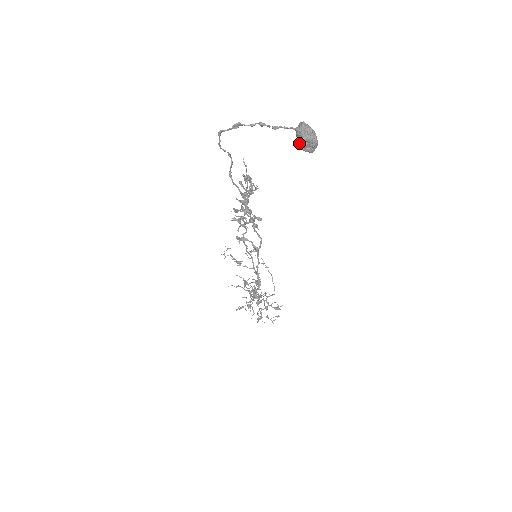
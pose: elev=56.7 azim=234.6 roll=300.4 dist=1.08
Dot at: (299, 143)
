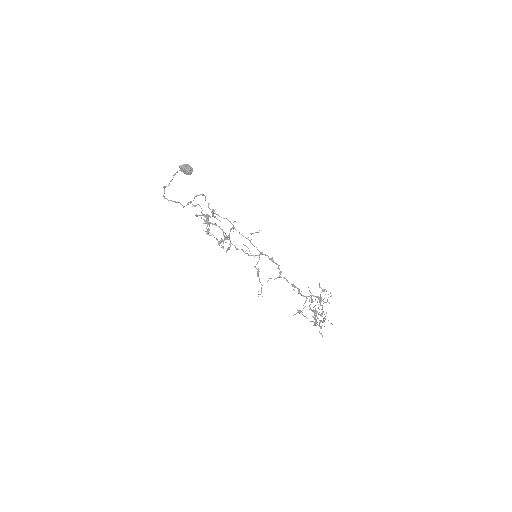
Dot at: (186, 171)
